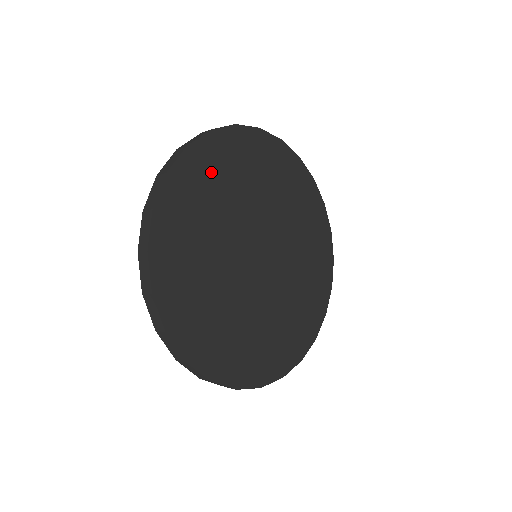
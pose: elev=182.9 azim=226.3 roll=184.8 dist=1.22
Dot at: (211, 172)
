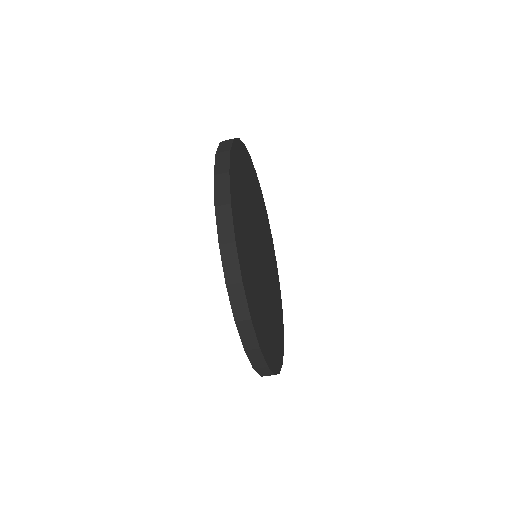
Dot at: (238, 191)
